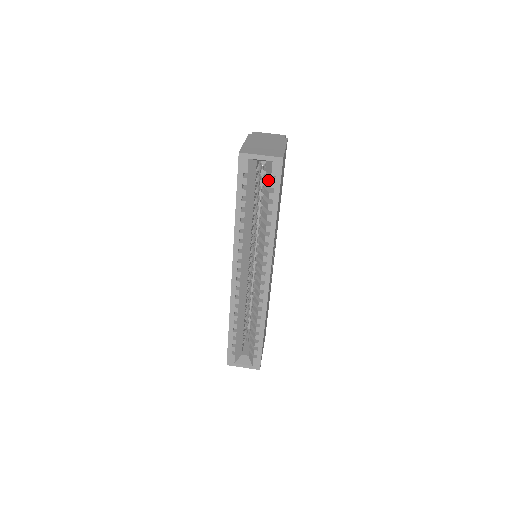
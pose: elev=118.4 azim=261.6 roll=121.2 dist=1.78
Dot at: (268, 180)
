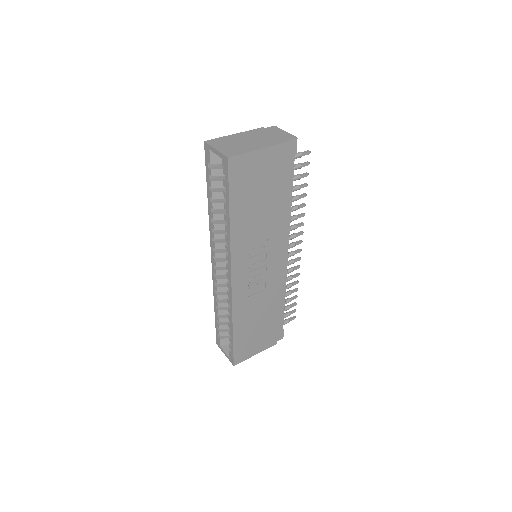
Dot at: occluded
